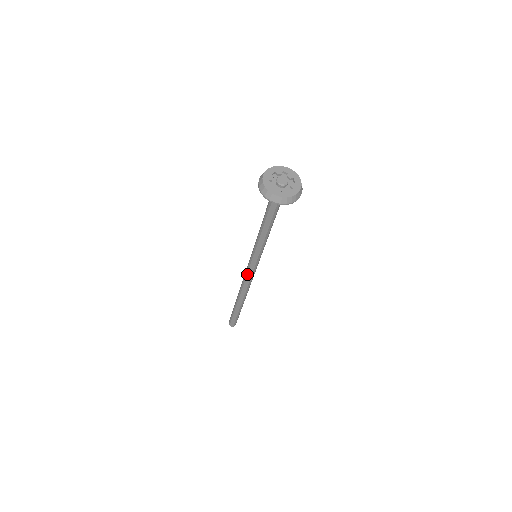
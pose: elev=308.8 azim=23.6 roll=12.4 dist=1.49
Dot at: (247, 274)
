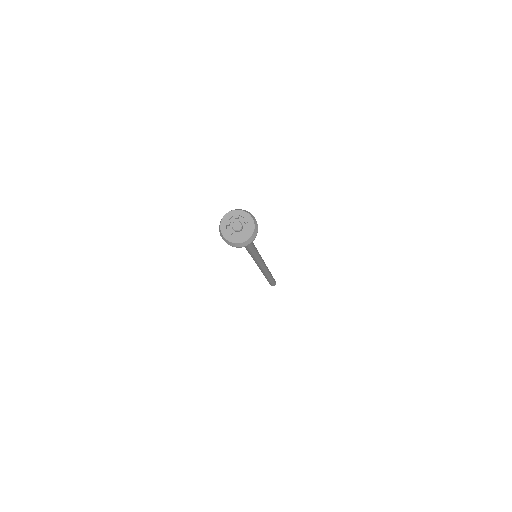
Dot at: (260, 266)
